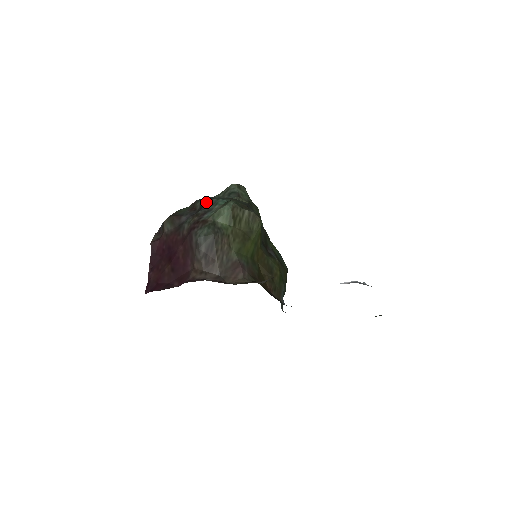
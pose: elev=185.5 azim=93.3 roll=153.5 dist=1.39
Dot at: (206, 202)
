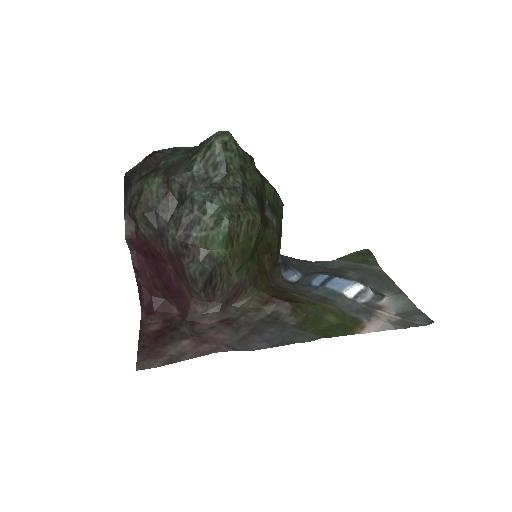
Dot at: (187, 197)
